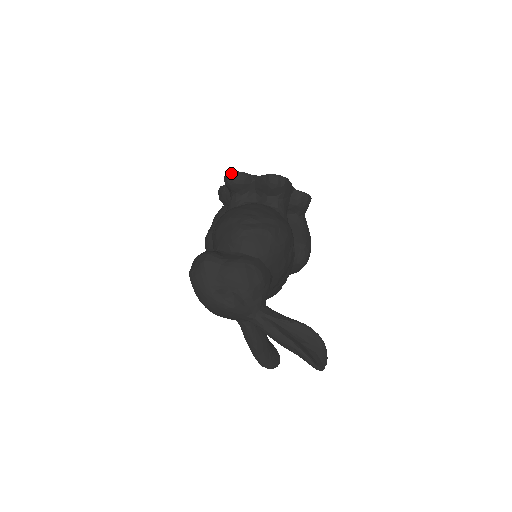
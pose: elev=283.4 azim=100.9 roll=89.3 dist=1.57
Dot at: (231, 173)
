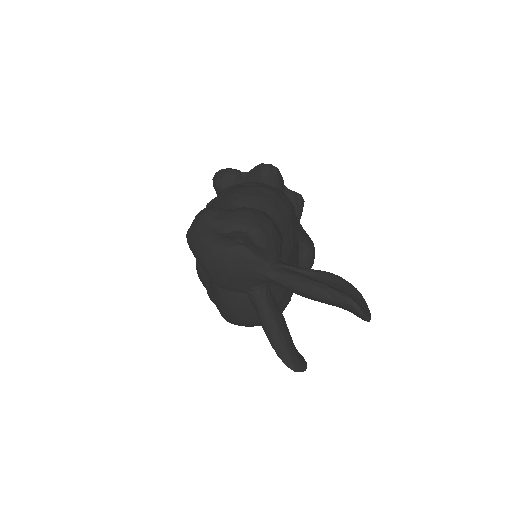
Dot at: (220, 171)
